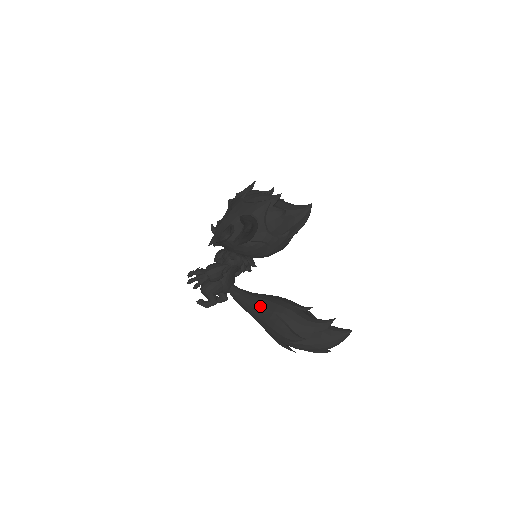
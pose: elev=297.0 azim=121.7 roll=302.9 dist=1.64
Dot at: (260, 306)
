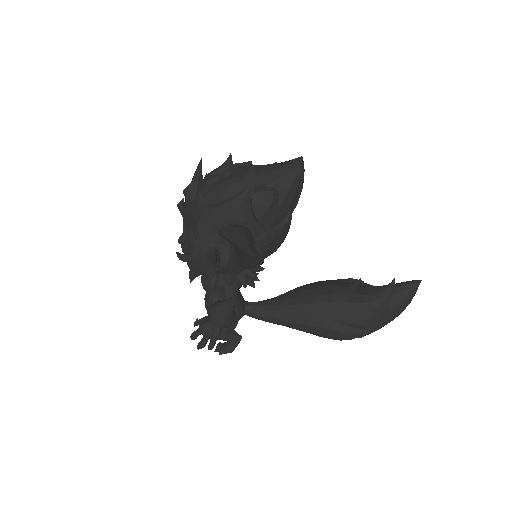
Dot at: (299, 316)
